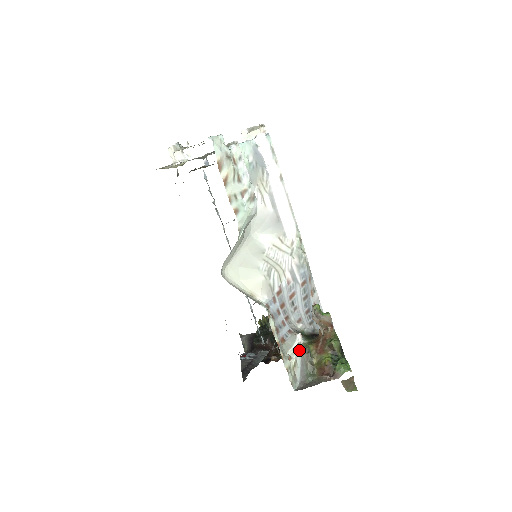
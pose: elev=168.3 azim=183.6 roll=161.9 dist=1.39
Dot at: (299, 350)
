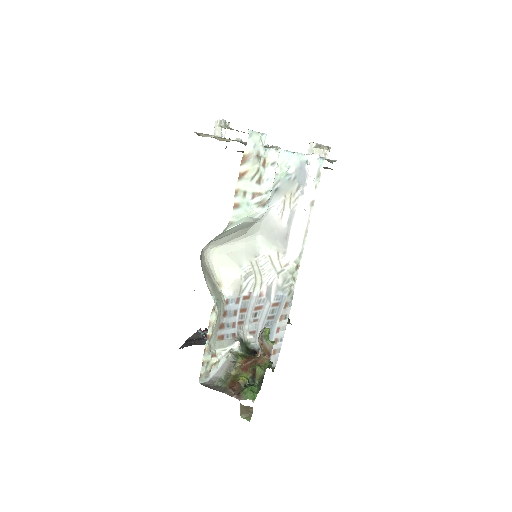
Dot at: (228, 354)
